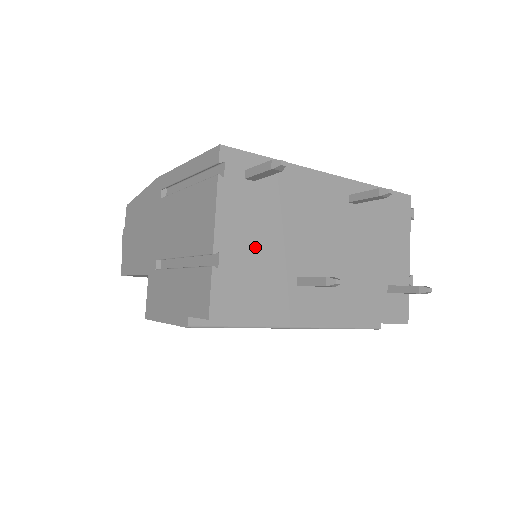
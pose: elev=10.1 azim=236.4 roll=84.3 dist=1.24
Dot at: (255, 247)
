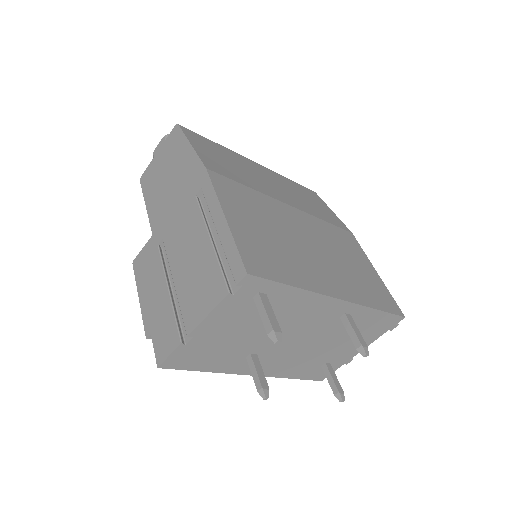
Dot at: (228, 336)
